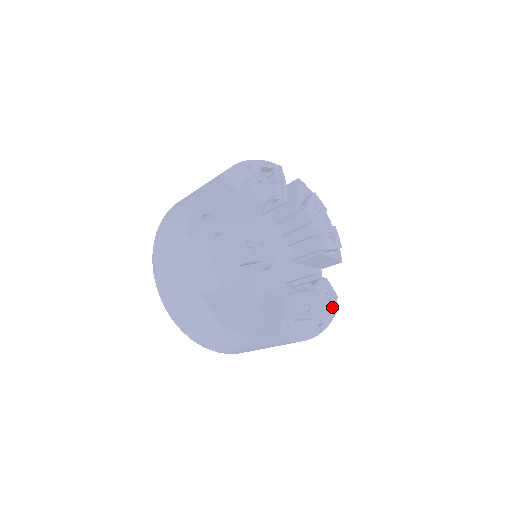
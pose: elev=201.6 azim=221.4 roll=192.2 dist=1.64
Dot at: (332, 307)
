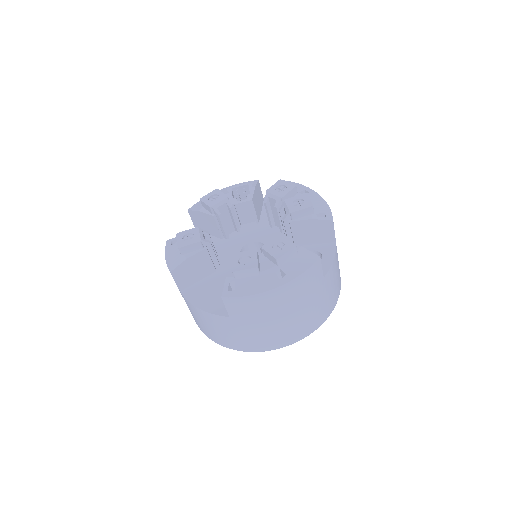
Dot at: (304, 259)
